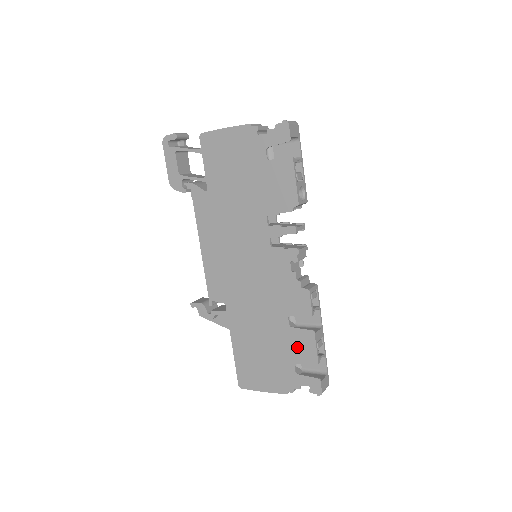
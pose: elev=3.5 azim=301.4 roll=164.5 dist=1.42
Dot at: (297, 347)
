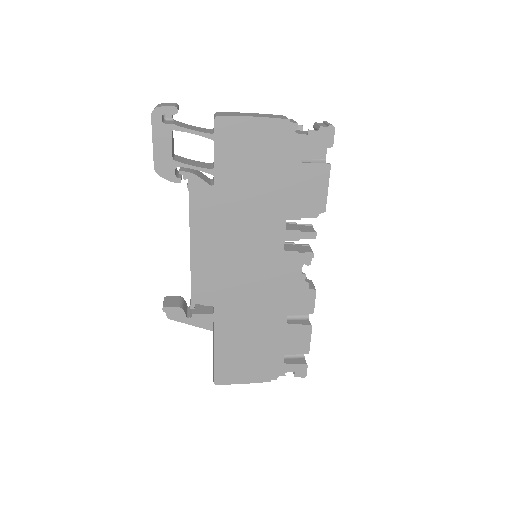
Dot at: (291, 341)
